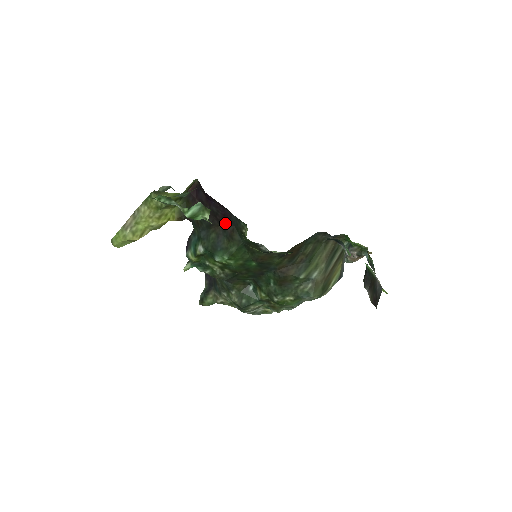
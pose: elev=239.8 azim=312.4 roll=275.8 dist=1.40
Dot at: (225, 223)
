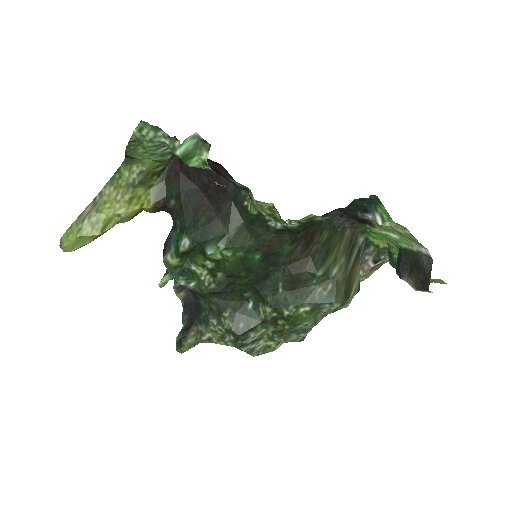
Dot at: (219, 199)
